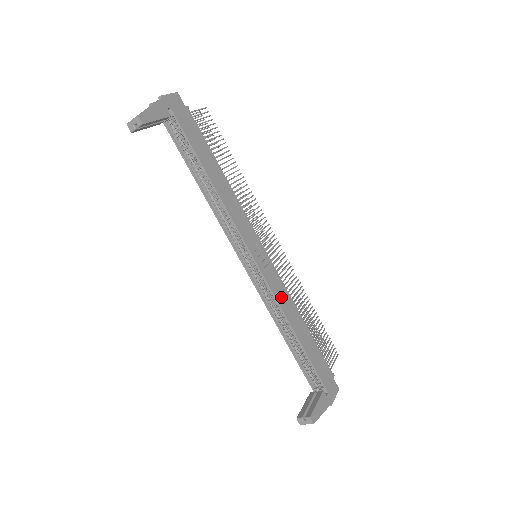
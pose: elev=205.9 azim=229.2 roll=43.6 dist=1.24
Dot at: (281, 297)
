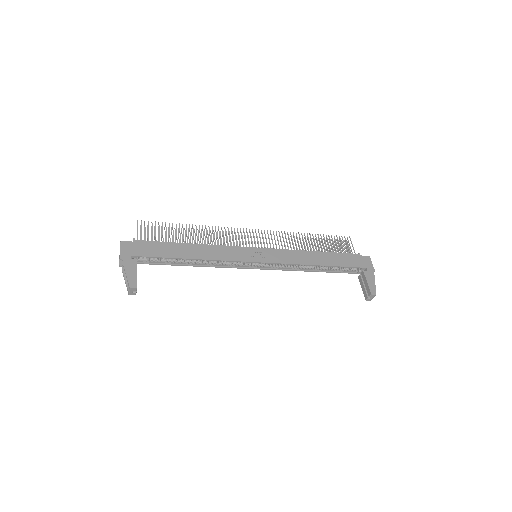
Dot at: (292, 259)
